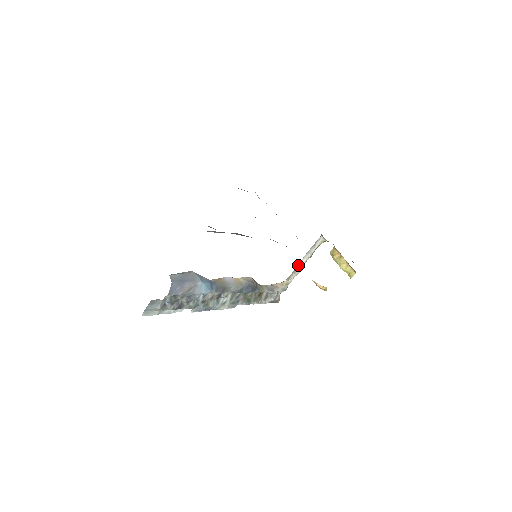
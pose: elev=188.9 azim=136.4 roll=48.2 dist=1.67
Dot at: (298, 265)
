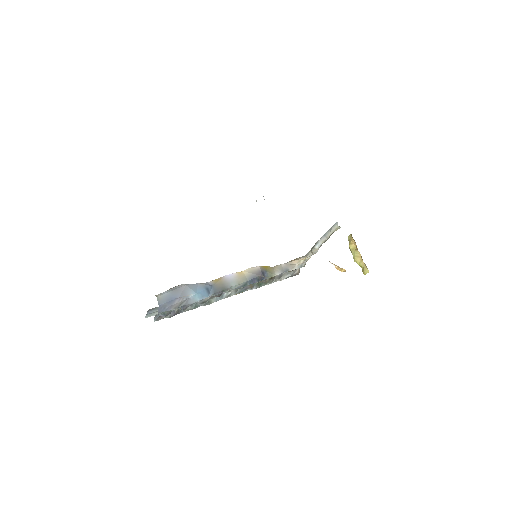
Dot at: (314, 246)
